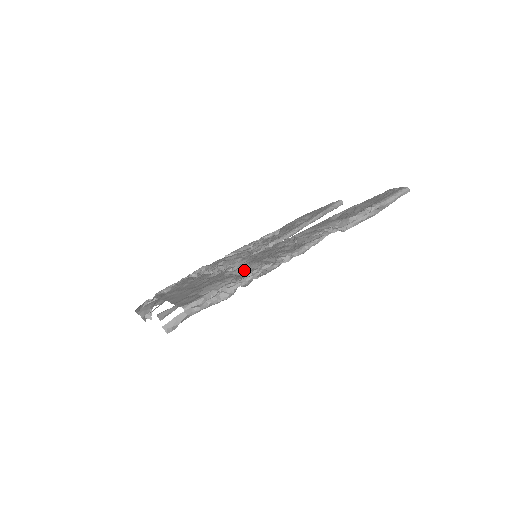
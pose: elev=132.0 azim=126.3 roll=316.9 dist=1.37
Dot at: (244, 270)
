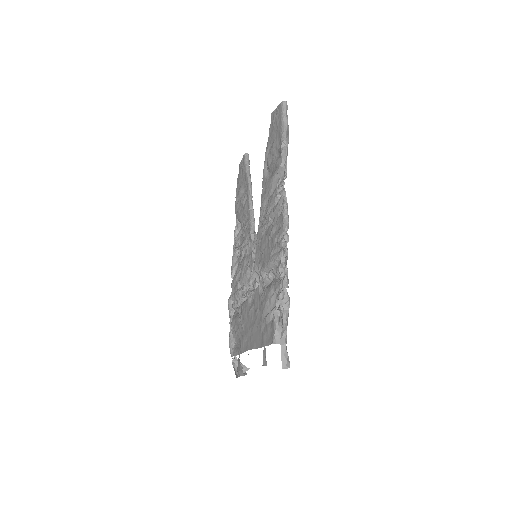
Dot at: (269, 276)
